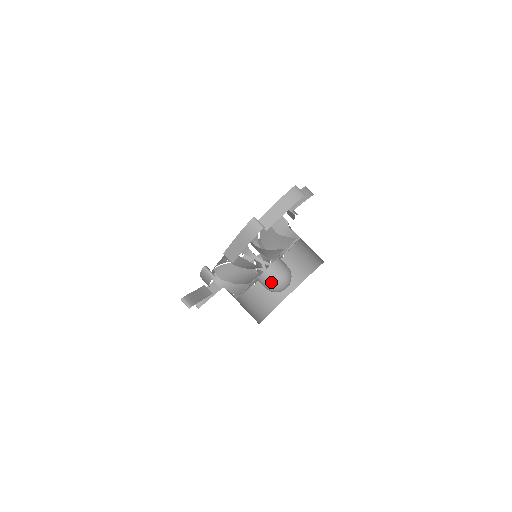
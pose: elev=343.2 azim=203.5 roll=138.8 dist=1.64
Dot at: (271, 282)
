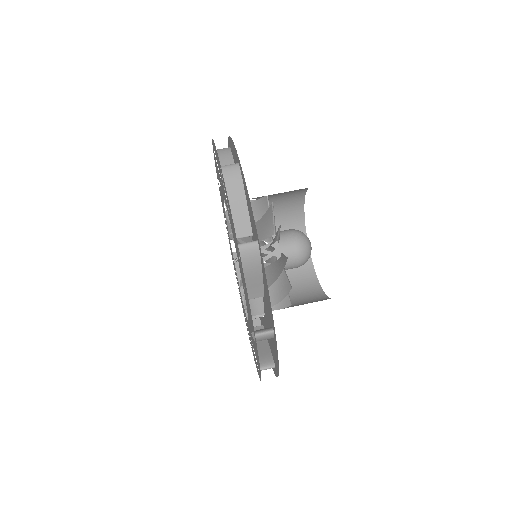
Dot at: (298, 260)
